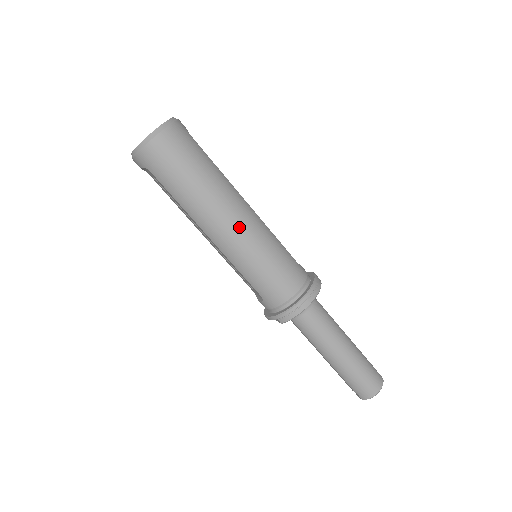
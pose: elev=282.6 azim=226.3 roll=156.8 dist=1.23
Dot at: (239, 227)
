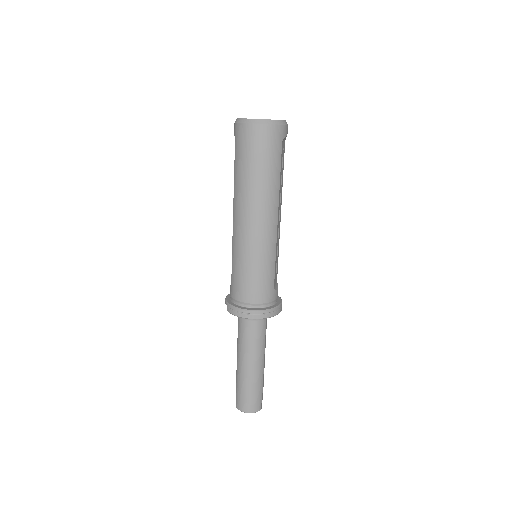
Dot at: (253, 229)
